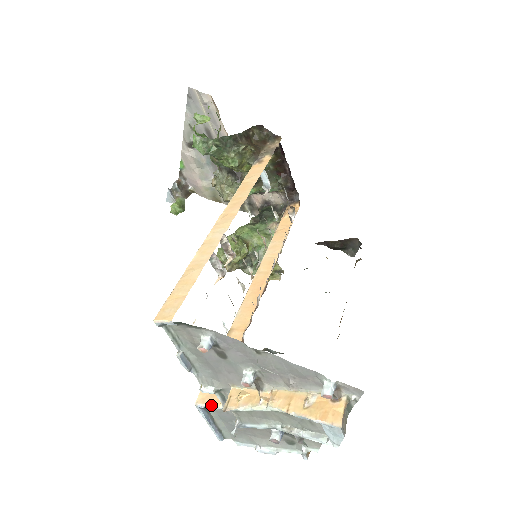
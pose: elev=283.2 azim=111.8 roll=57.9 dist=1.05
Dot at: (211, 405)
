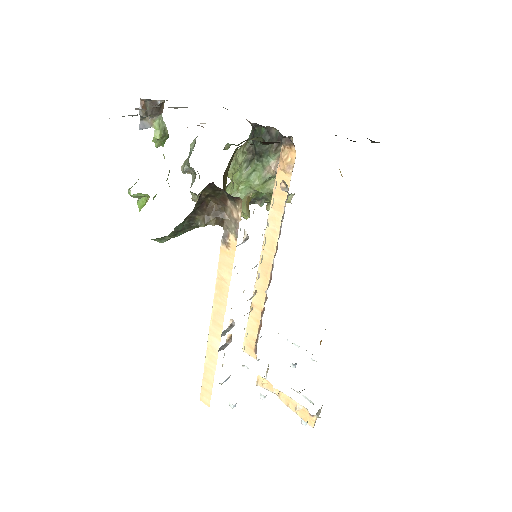
Dot at: occluded
